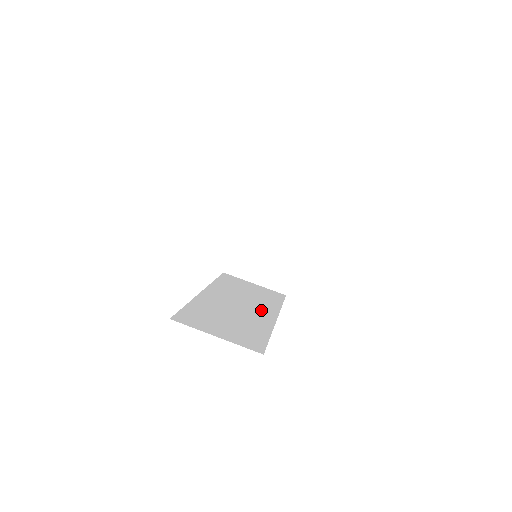
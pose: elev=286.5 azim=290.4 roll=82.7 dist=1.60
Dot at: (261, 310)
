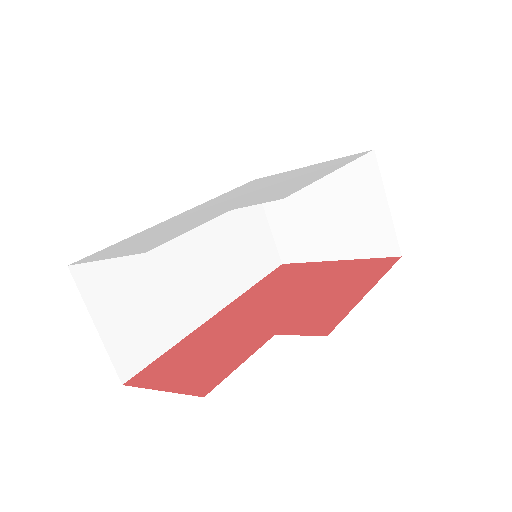
Dot at: (216, 287)
